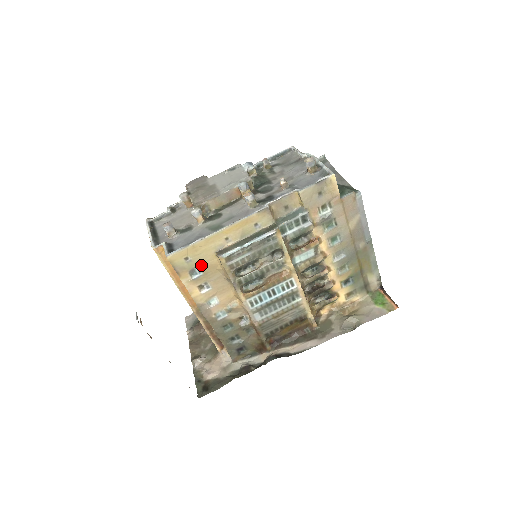
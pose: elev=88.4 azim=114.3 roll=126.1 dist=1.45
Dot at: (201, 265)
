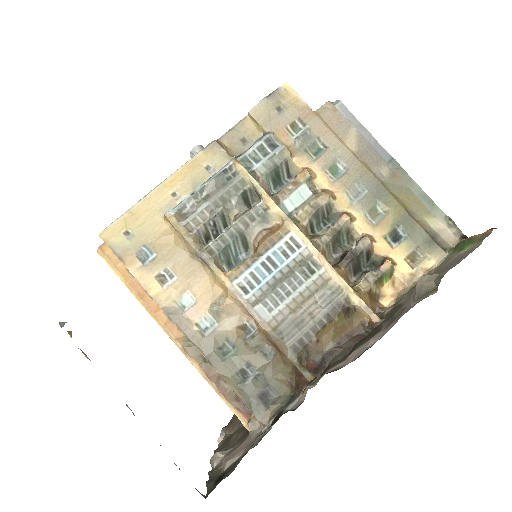
Dot at: (150, 241)
